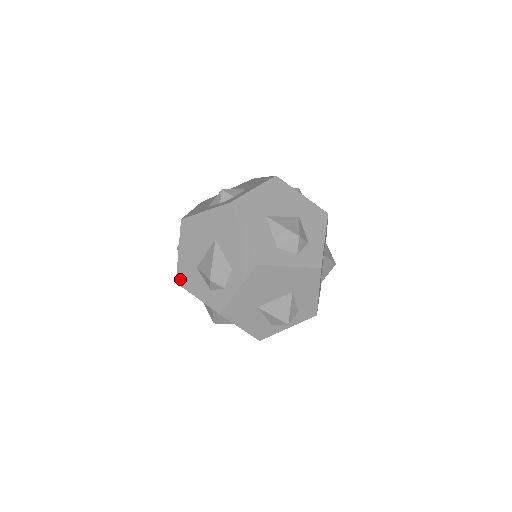
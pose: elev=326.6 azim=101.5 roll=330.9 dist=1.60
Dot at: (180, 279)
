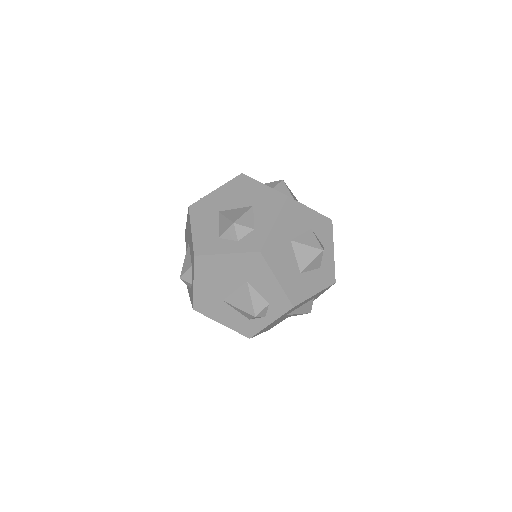
Dot at: occluded
